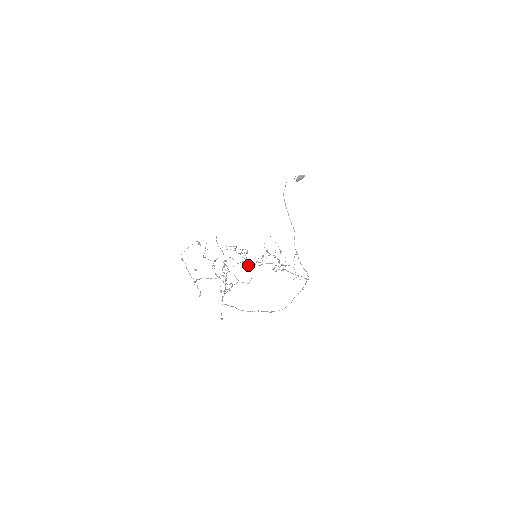
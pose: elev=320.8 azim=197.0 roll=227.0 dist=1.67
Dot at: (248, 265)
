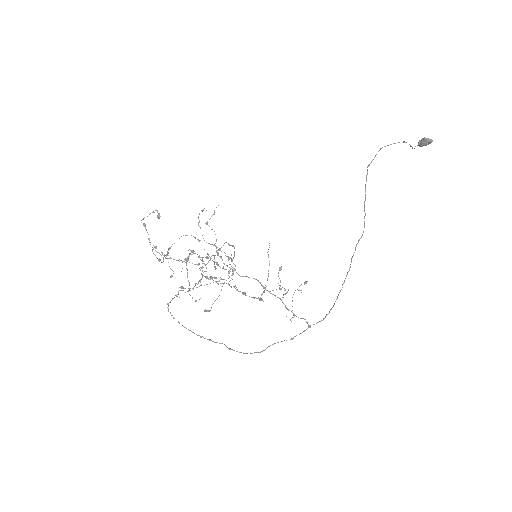
Dot at: (224, 269)
